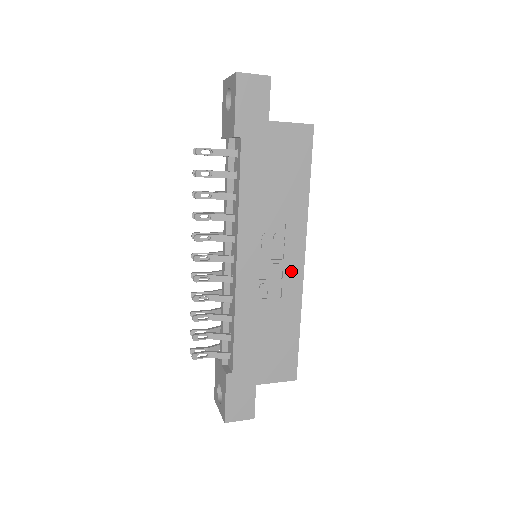
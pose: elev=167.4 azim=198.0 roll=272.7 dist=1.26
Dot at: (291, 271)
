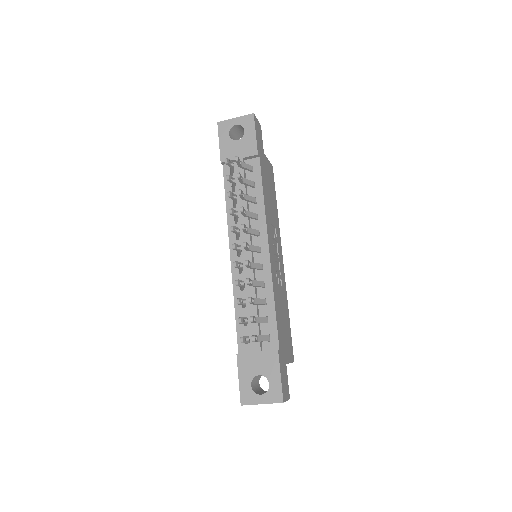
Dot at: (281, 266)
